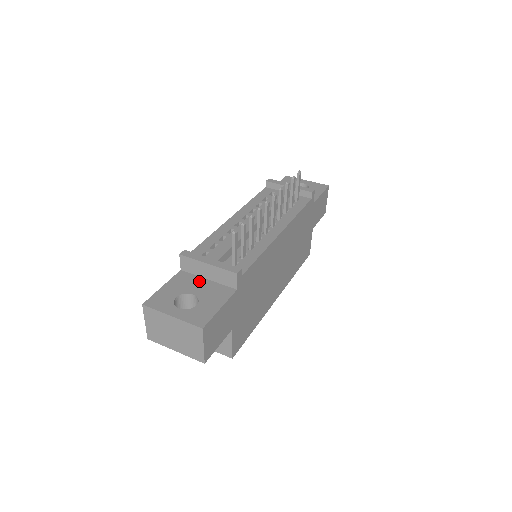
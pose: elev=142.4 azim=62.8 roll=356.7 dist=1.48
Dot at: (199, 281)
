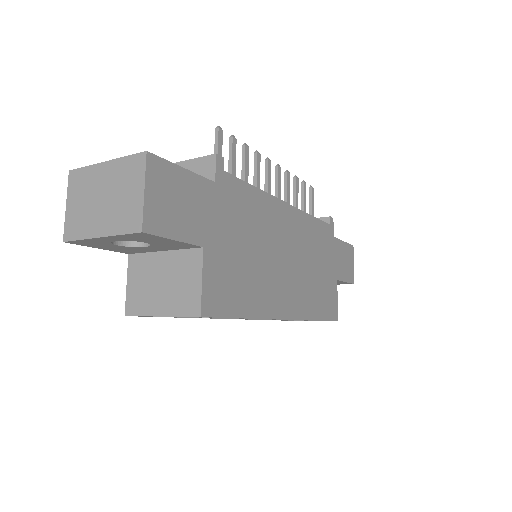
Dot at: occluded
